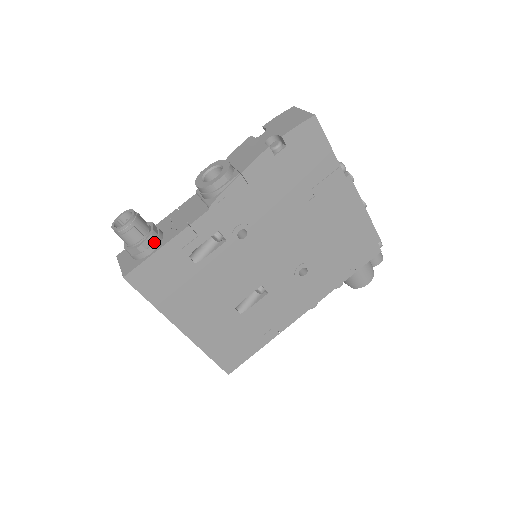
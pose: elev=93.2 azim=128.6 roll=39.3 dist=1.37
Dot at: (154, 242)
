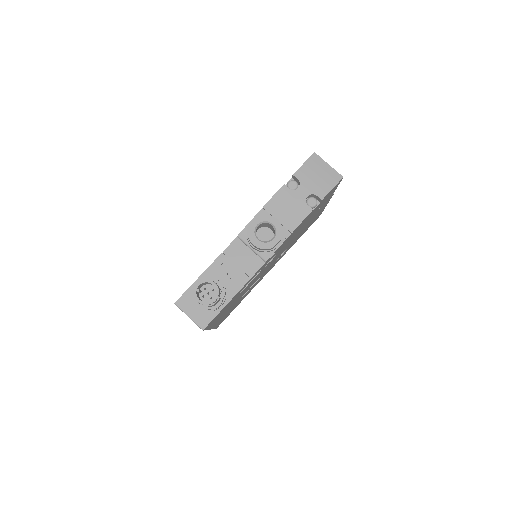
Dot at: (225, 298)
